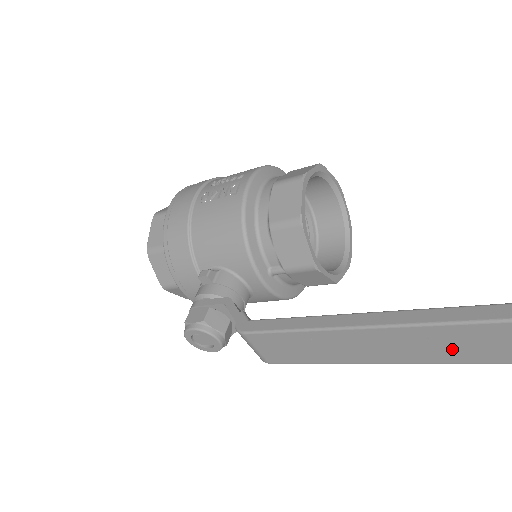
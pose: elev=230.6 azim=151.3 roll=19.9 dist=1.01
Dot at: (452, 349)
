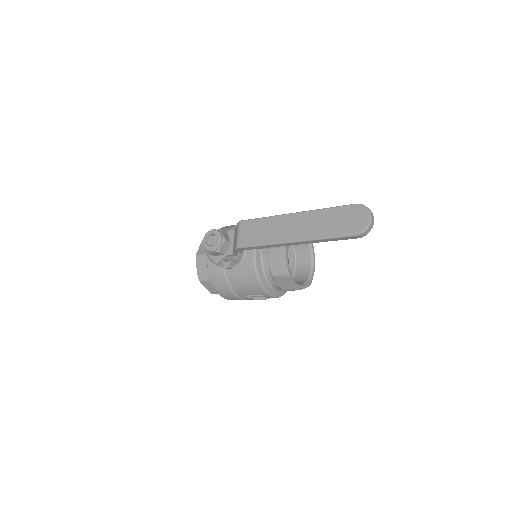
Dot at: (329, 226)
